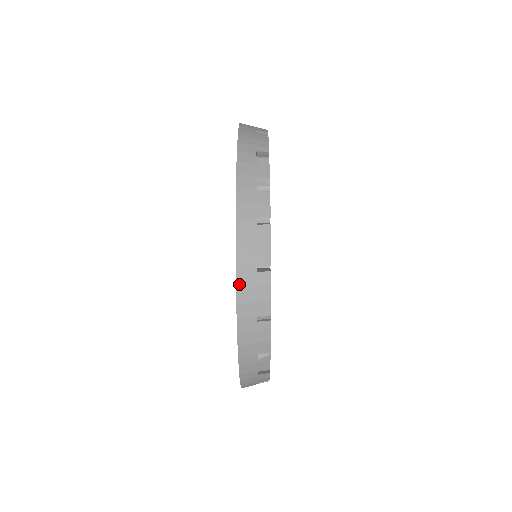
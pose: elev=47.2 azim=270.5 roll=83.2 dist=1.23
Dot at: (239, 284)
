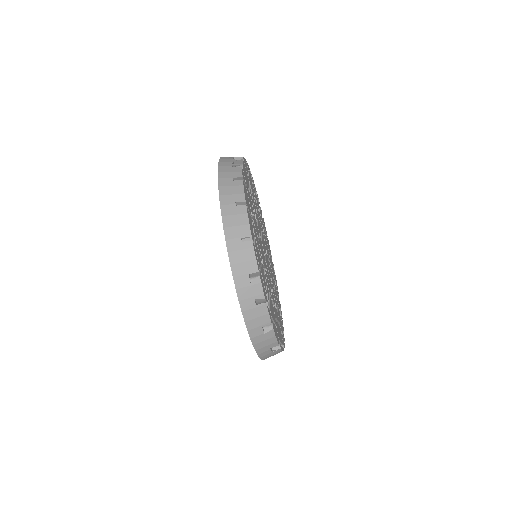
Dot at: (223, 214)
